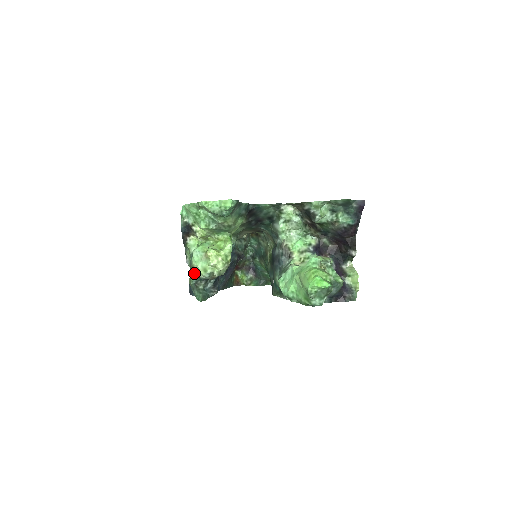
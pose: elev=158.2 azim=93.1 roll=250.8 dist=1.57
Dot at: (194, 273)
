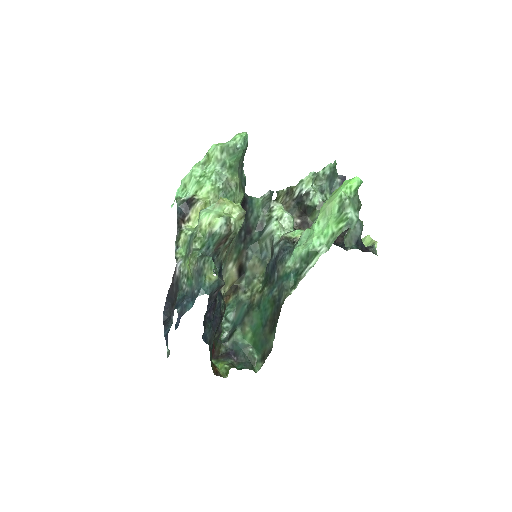
Dot at: (198, 248)
